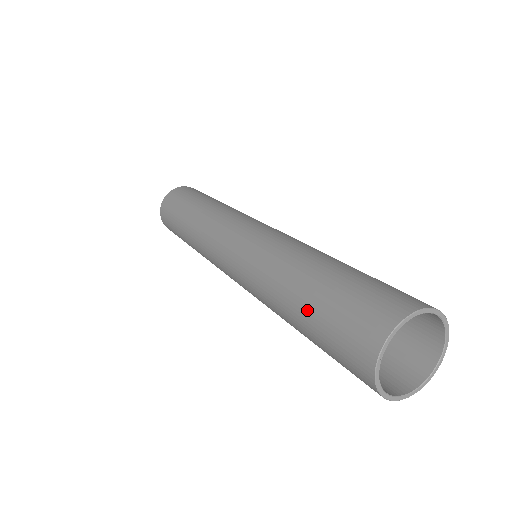
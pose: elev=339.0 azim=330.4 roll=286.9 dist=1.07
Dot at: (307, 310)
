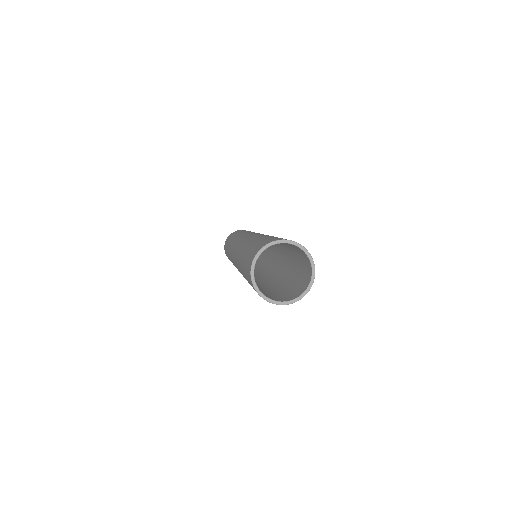
Dot at: occluded
